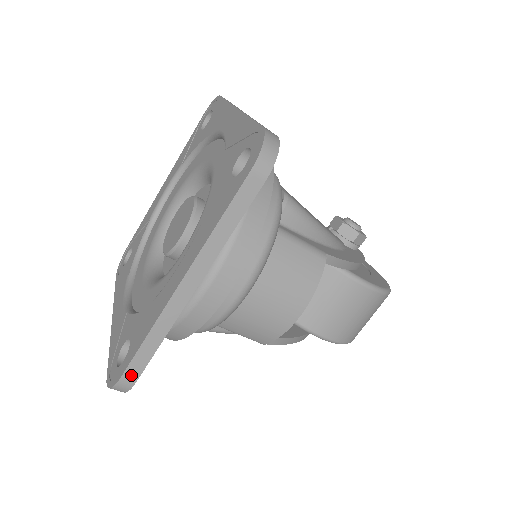
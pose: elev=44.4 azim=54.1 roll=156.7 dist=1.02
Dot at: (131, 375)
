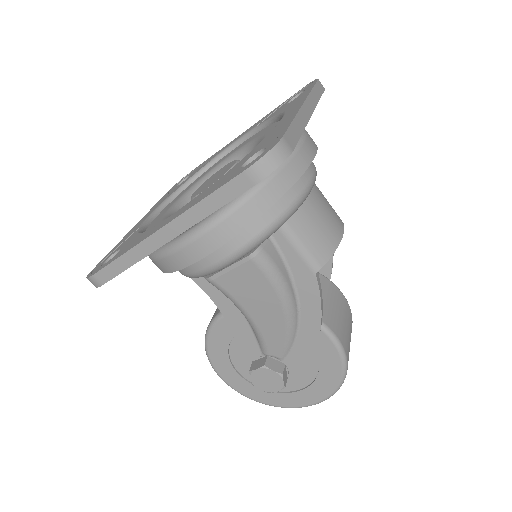
Dot at: (289, 141)
